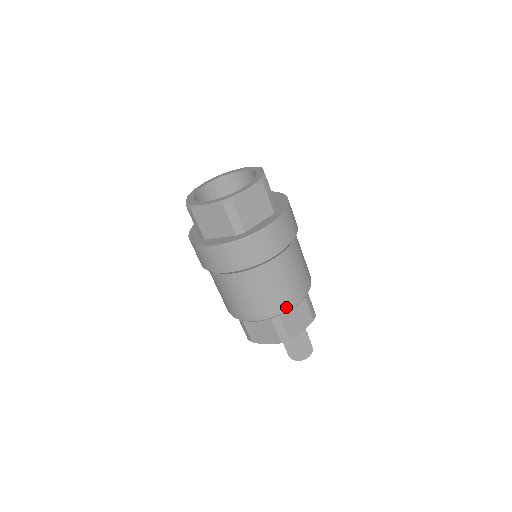
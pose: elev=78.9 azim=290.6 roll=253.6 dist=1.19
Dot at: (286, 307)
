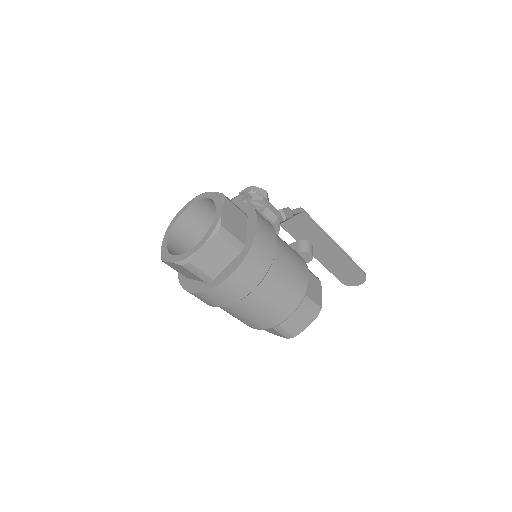
Dot at: (279, 321)
